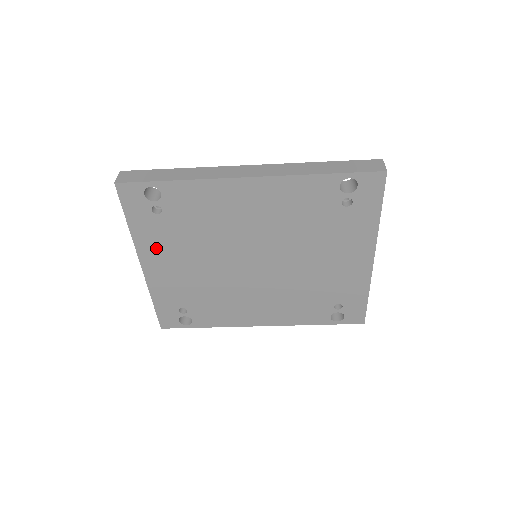
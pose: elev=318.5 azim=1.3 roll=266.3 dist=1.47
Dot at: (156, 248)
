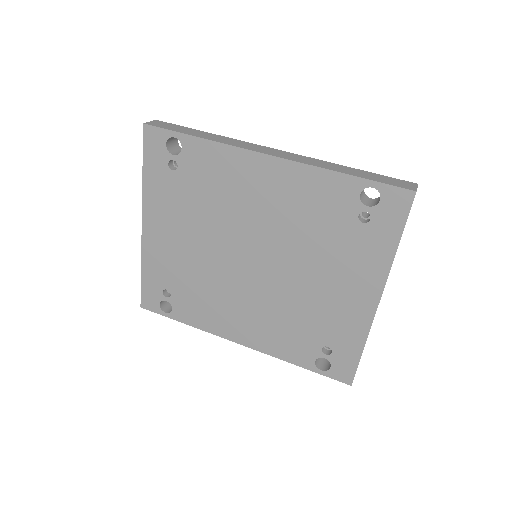
Dot at: (161, 209)
